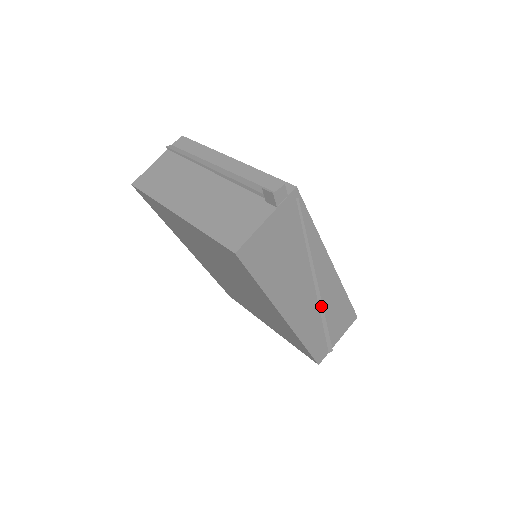
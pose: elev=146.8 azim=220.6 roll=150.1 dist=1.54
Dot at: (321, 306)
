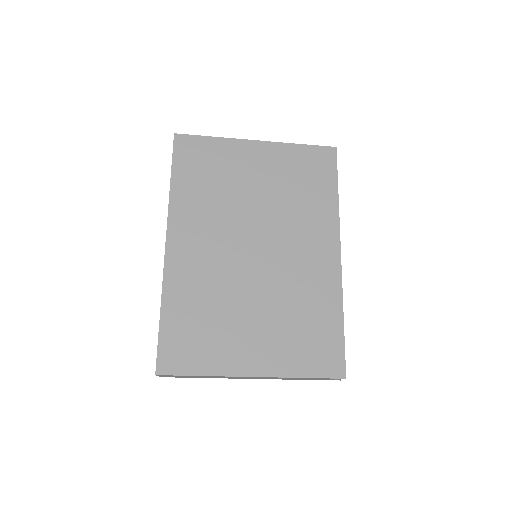
Dot at: occluded
